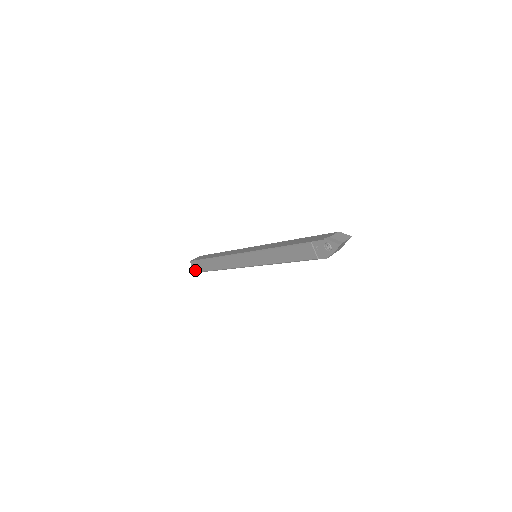
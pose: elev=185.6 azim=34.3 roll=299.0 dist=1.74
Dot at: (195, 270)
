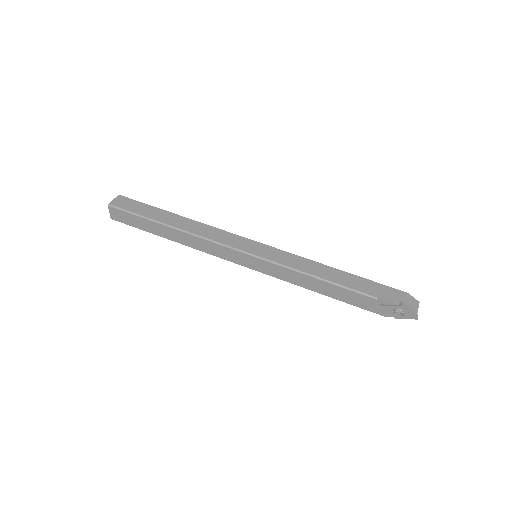
Dot at: (114, 217)
